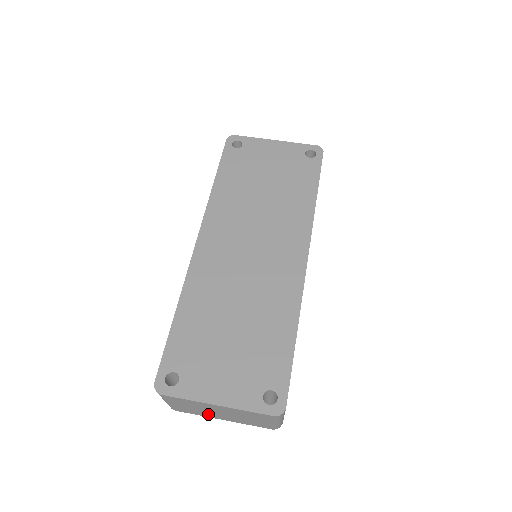
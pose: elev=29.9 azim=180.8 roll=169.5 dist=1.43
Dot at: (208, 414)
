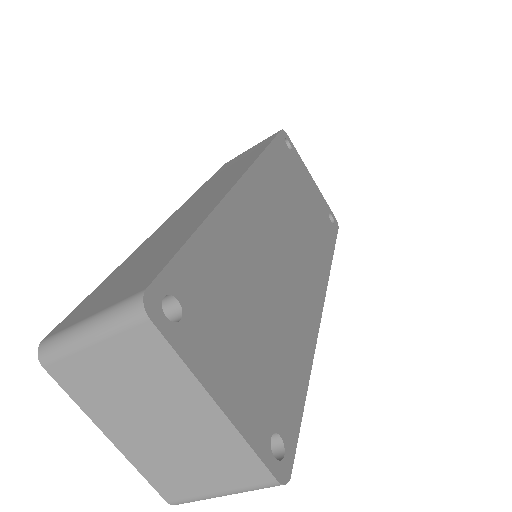
Dot at: (113, 412)
